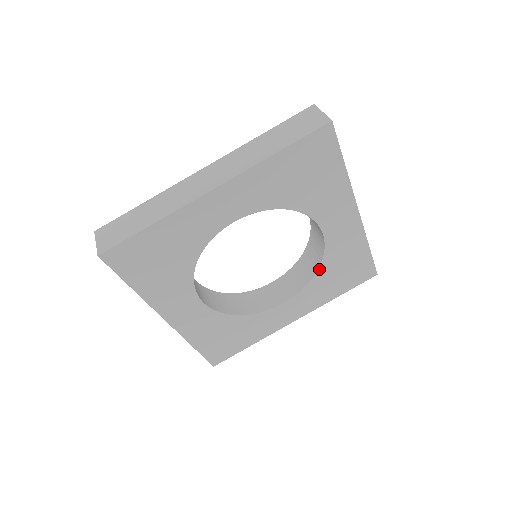
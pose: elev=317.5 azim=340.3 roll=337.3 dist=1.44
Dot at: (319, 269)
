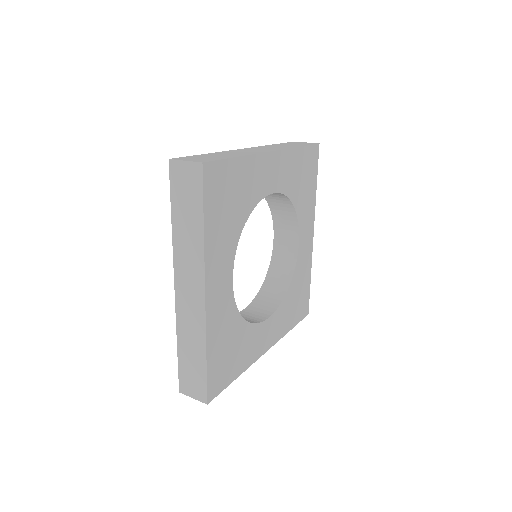
Dot at: (290, 286)
